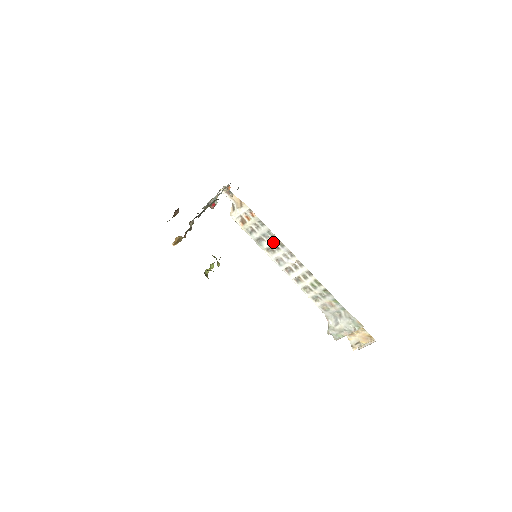
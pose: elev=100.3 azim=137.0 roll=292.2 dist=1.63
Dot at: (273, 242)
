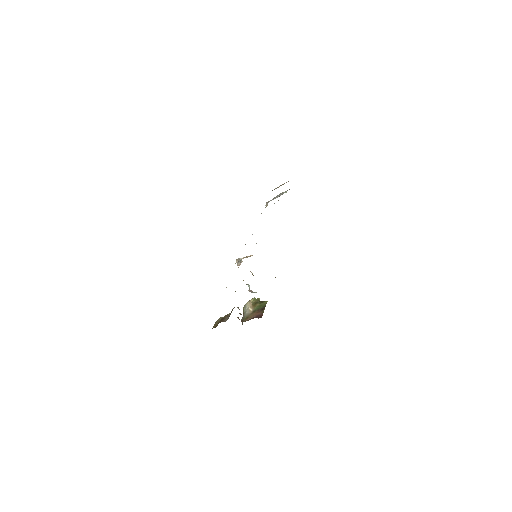
Dot at: occluded
